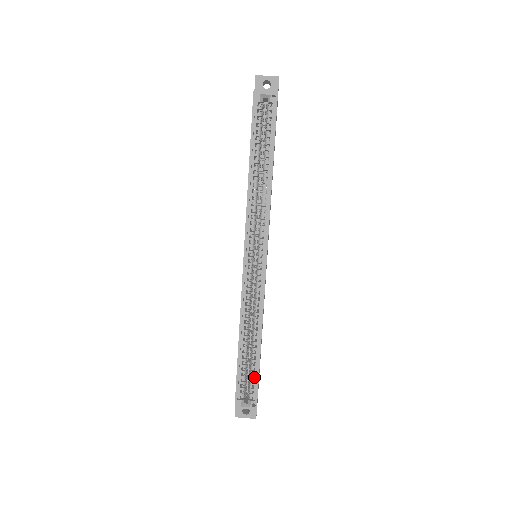
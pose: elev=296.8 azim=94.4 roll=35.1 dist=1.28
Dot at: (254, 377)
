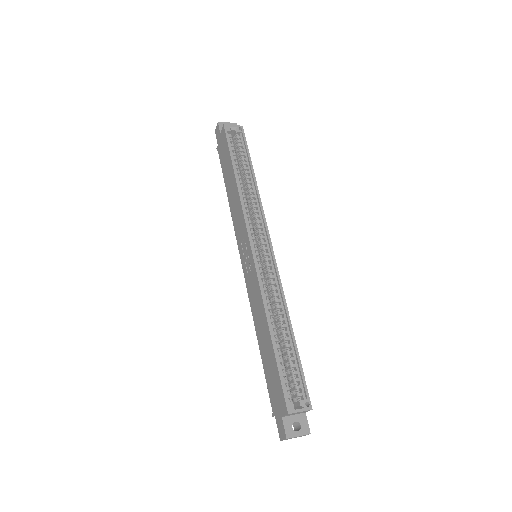
Dot at: (296, 371)
